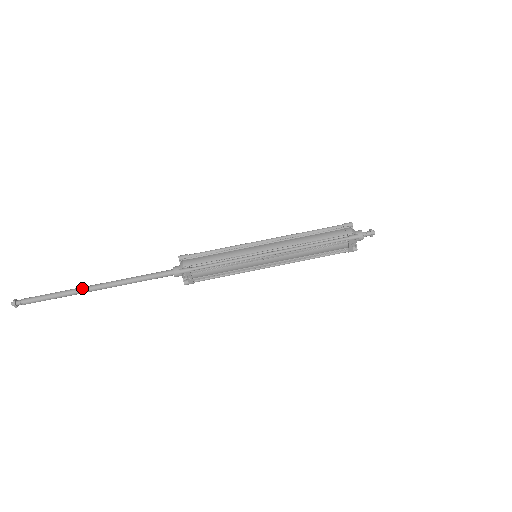
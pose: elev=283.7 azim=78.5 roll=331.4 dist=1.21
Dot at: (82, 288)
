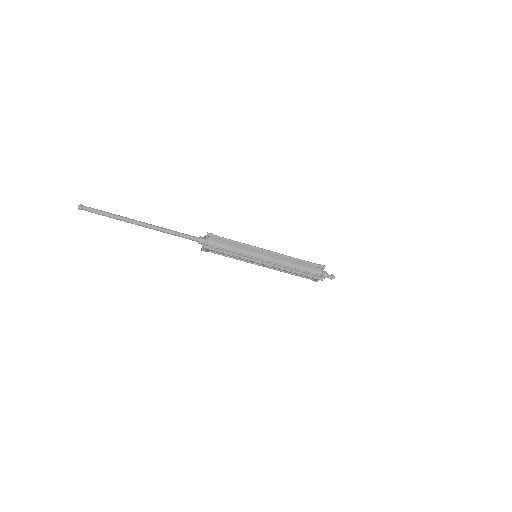
Dot at: (133, 221)
